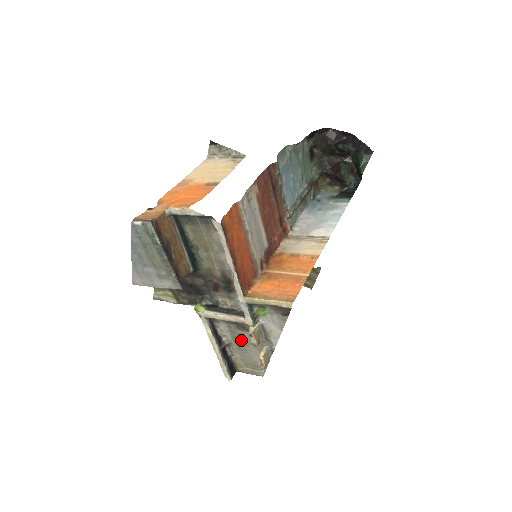
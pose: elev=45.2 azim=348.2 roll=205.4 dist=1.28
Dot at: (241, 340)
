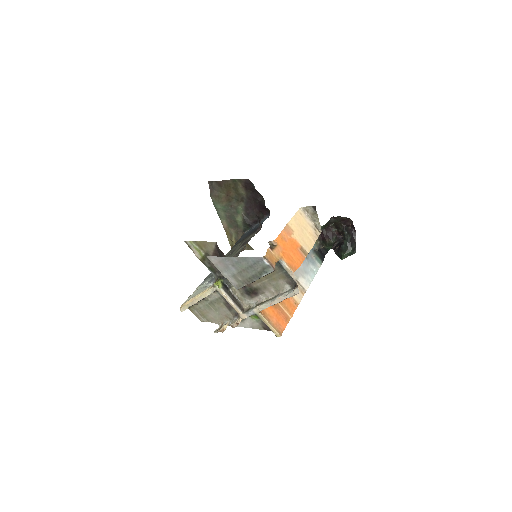
Dot at: (216, 306)
